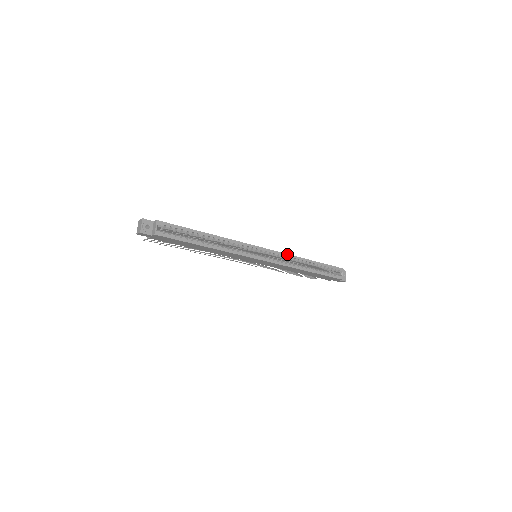
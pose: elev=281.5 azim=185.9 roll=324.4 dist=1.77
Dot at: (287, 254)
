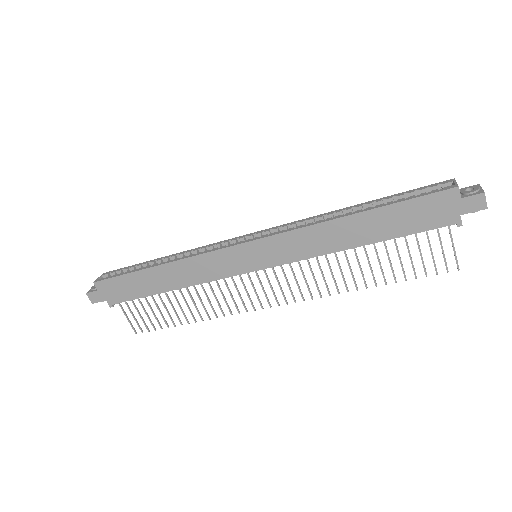
Dot at: (299, 221)
